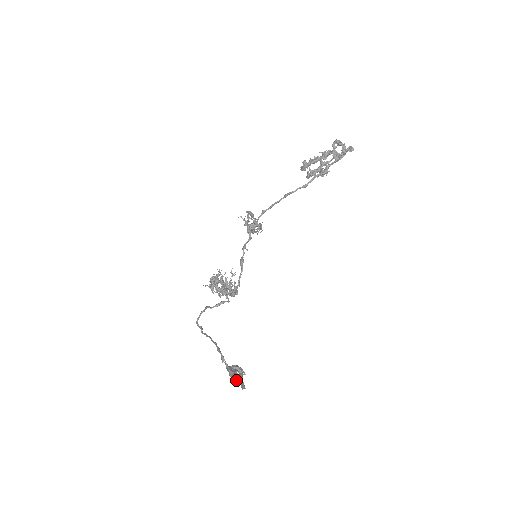
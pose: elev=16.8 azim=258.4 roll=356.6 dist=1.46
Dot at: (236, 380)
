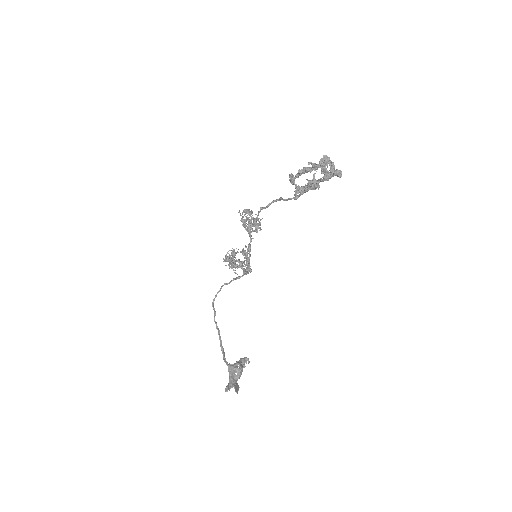
Dot at: (229, 390)
